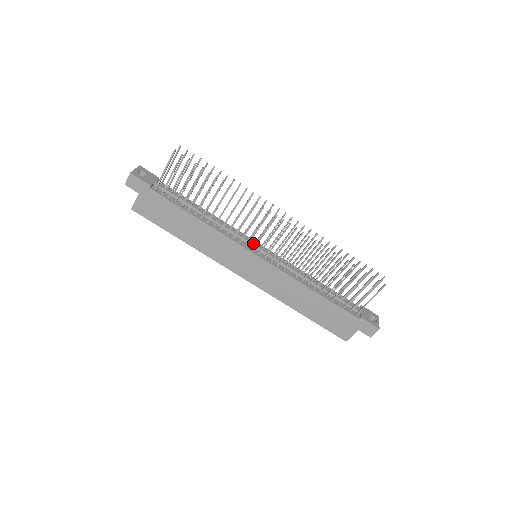
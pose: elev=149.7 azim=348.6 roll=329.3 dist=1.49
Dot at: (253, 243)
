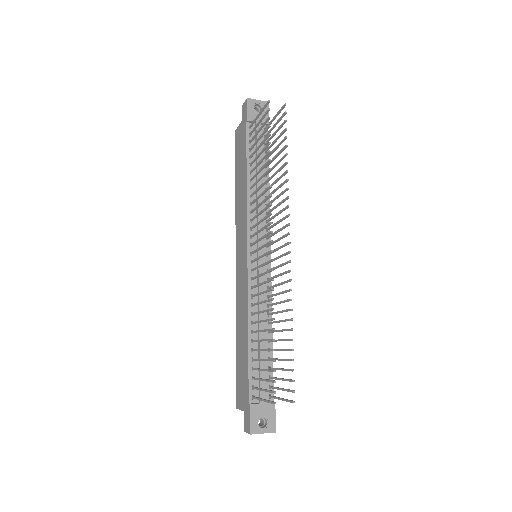
Dot at: (260, 242)
